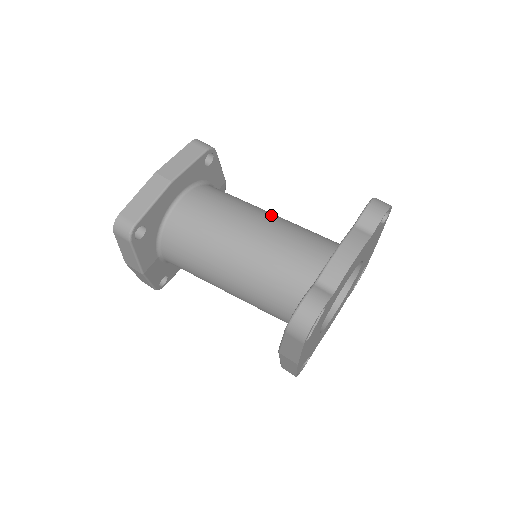
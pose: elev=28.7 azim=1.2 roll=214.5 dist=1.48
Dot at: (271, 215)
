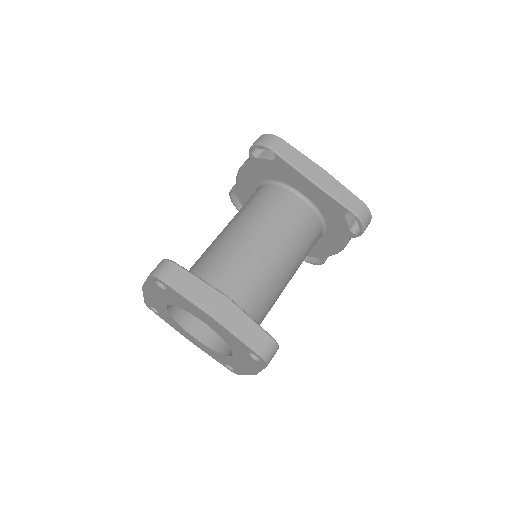
Dot at: occluded
